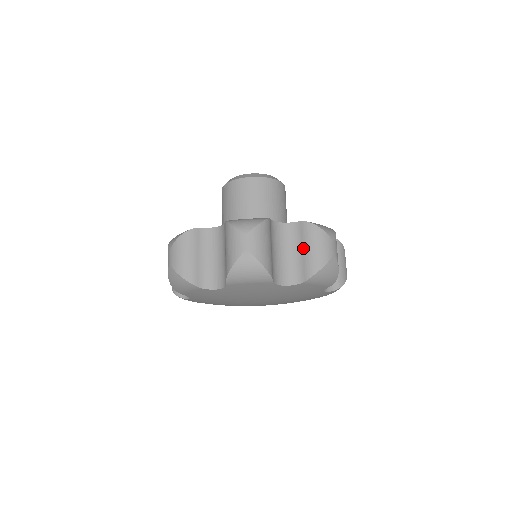
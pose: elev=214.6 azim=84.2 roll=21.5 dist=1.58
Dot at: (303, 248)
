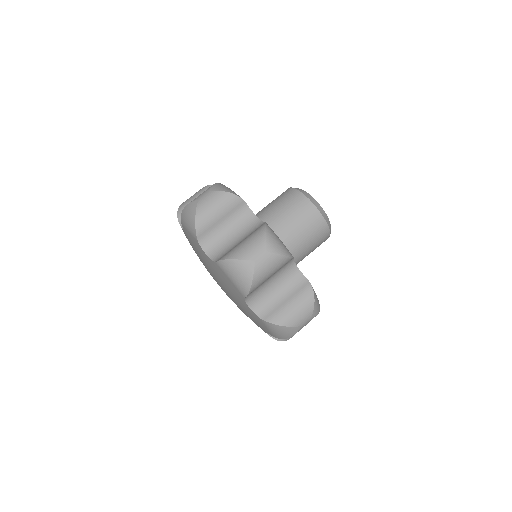
Dot at: (289, 299)
